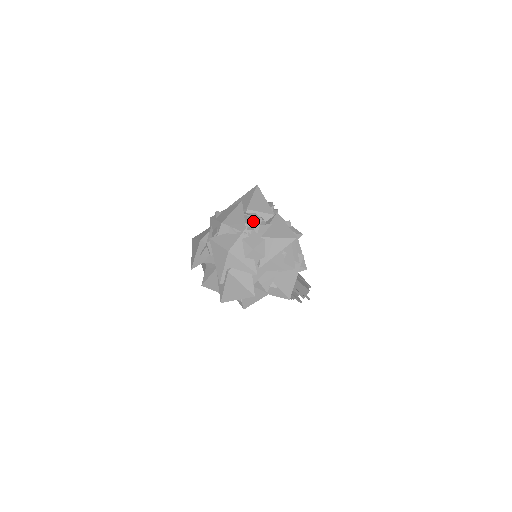
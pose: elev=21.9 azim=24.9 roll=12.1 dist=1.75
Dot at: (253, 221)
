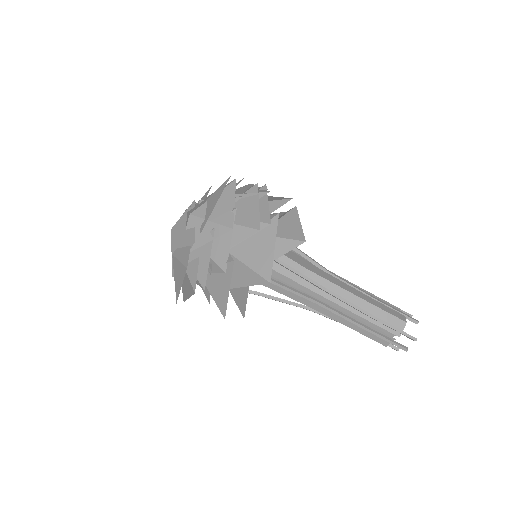
Dot at: (206, 192)
